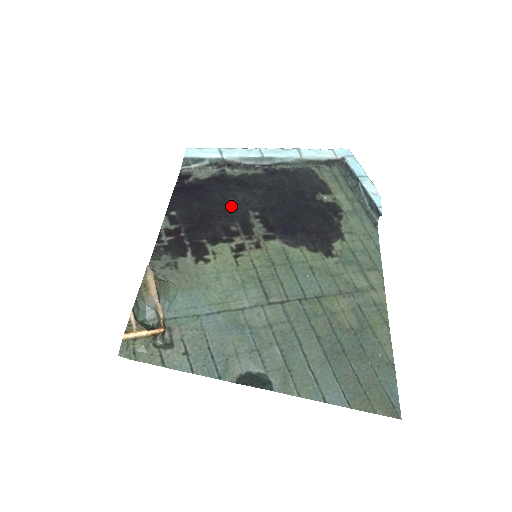
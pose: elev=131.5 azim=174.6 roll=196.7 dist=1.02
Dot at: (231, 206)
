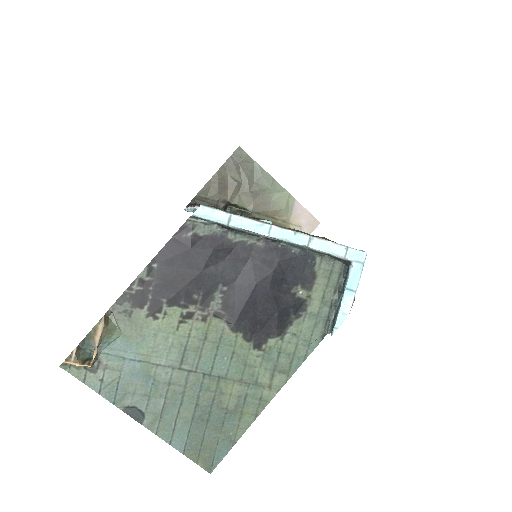
Dot at: (207, 274)
